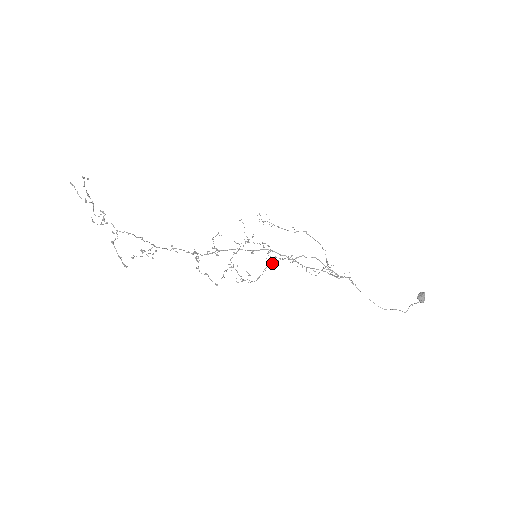
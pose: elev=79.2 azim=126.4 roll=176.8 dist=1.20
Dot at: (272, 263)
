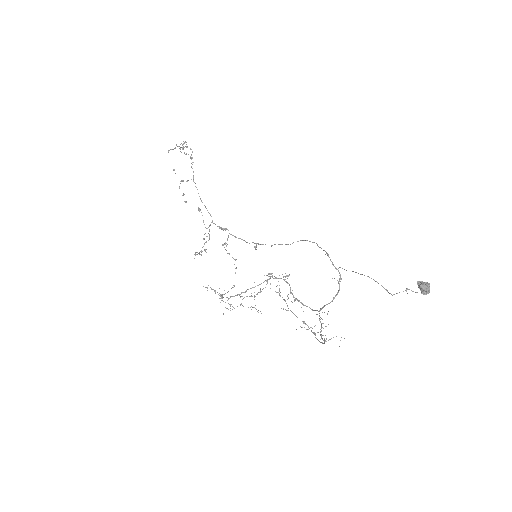
Dot at: (264, 281)
